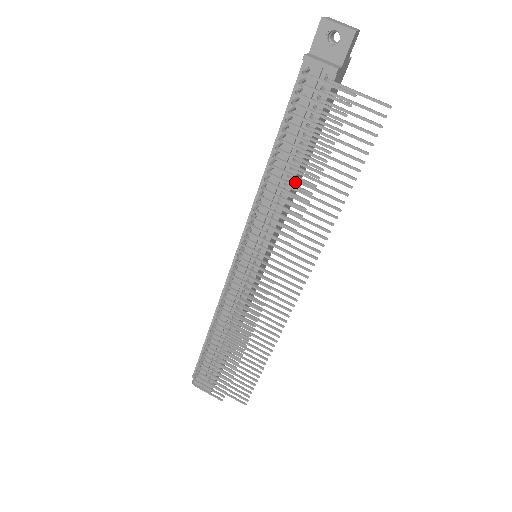
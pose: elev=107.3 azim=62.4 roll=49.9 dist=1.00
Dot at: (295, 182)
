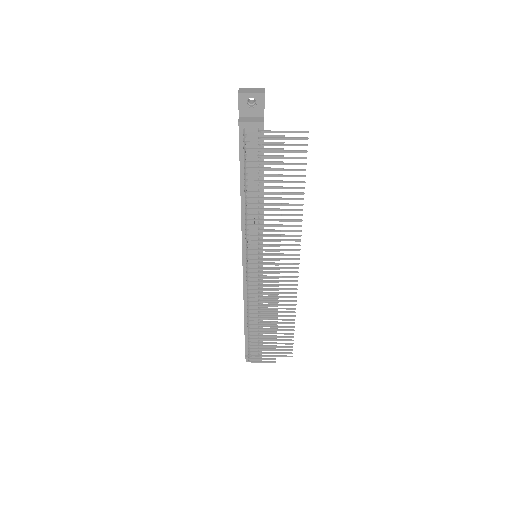
Dot at: occluded
